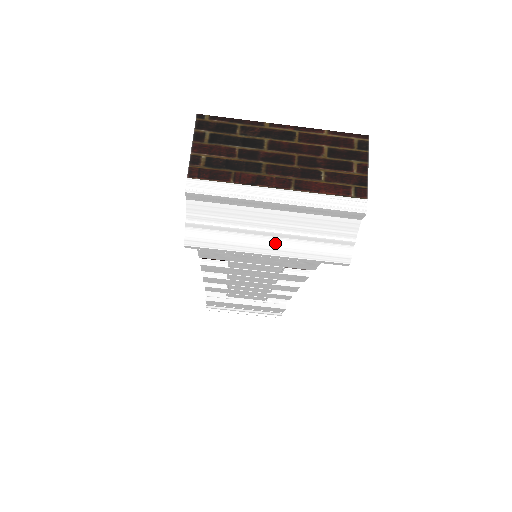
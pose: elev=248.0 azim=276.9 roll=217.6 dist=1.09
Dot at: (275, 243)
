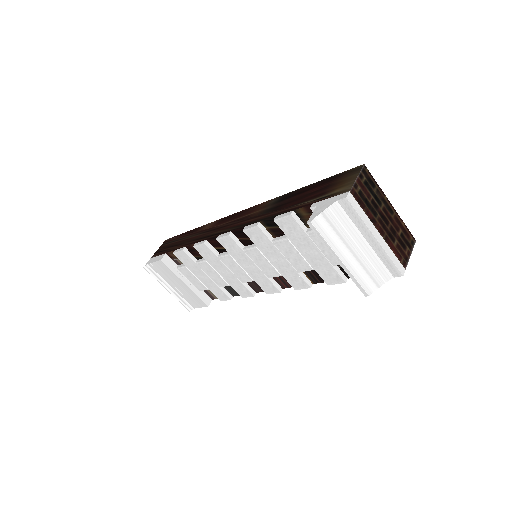
Dot at: (350, 257)
